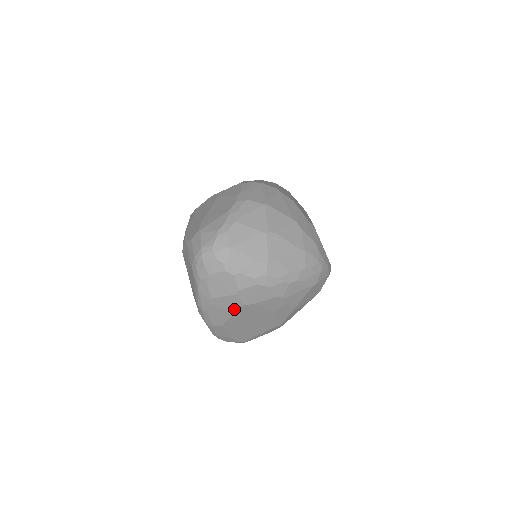
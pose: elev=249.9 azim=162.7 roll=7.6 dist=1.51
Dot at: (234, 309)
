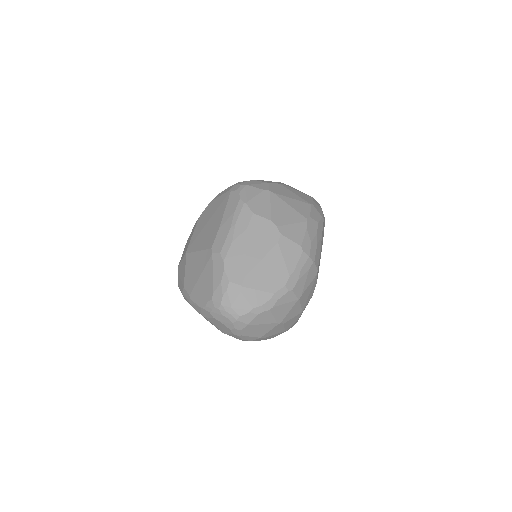
Dot at: occluded
